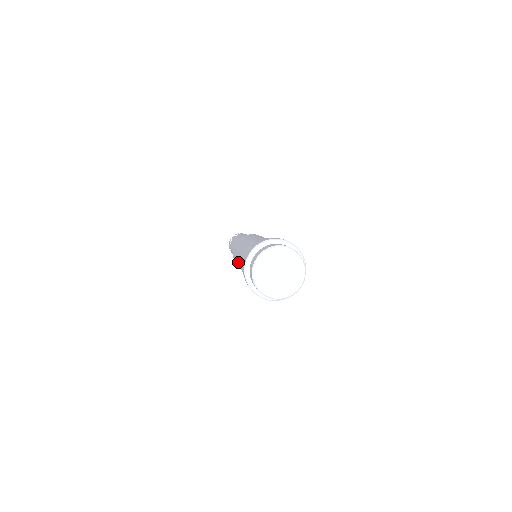
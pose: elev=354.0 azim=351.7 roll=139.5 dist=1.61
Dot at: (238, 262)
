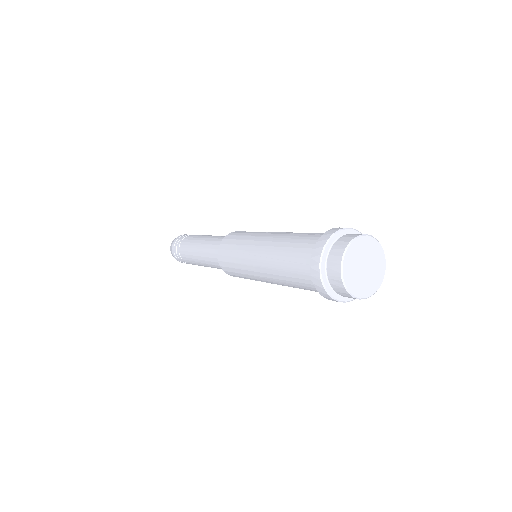
Dot at: (252, 251)
